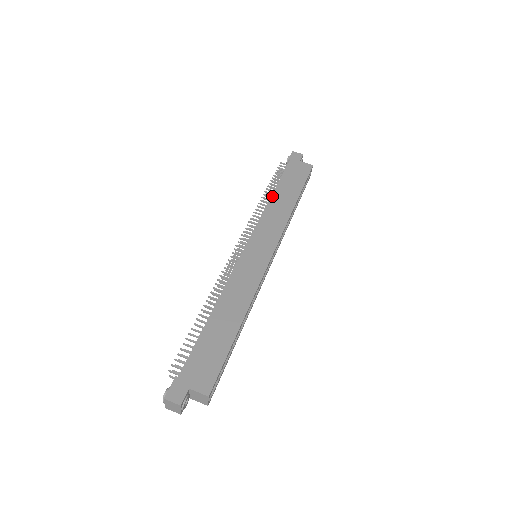
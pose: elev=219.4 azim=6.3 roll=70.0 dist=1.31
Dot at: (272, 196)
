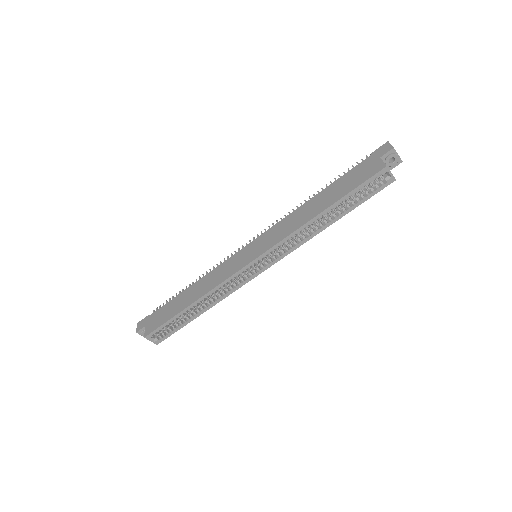
Dot at: (311, 199)
